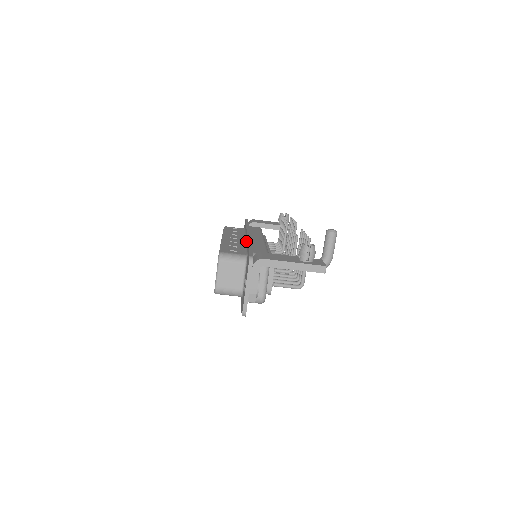
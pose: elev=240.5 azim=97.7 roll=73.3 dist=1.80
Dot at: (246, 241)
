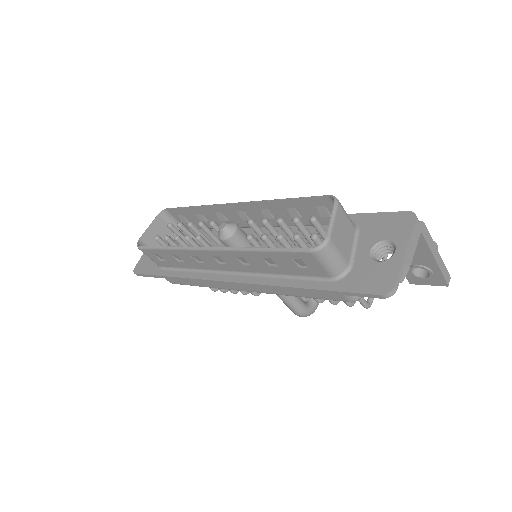
Dot at: occluded
